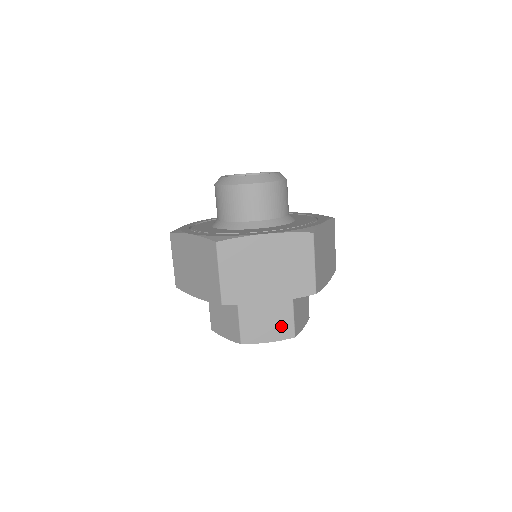
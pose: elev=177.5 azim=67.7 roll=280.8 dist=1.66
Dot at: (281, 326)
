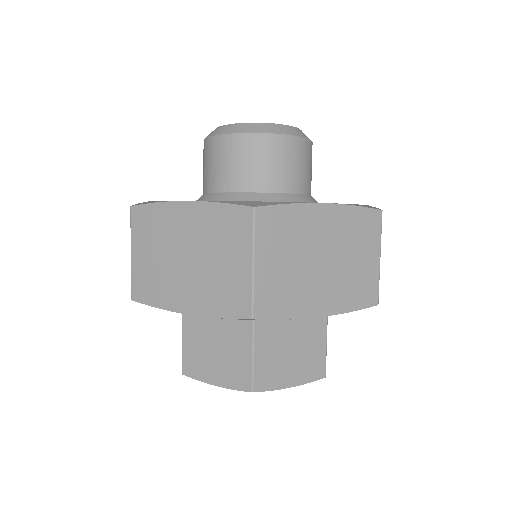
Dot at: (309, 360)
